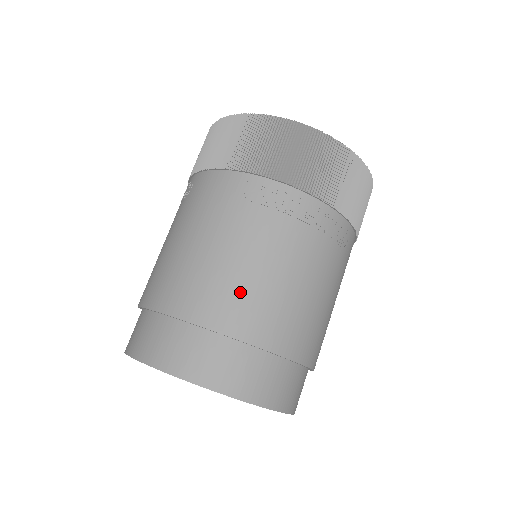
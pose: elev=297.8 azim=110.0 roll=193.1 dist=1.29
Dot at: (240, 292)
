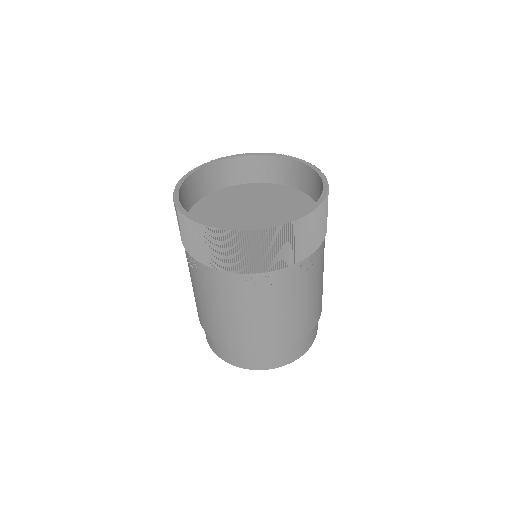
Dot at: (272, 333)
